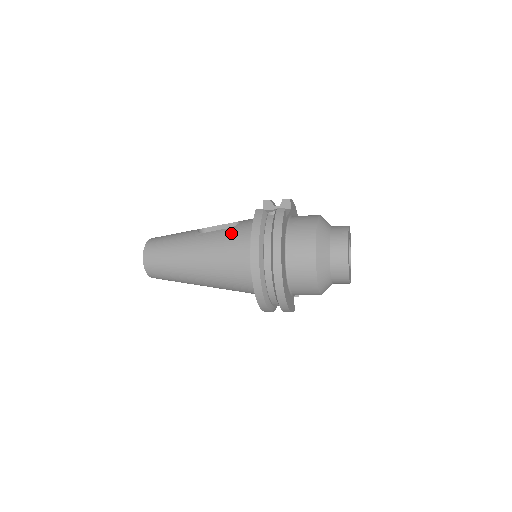
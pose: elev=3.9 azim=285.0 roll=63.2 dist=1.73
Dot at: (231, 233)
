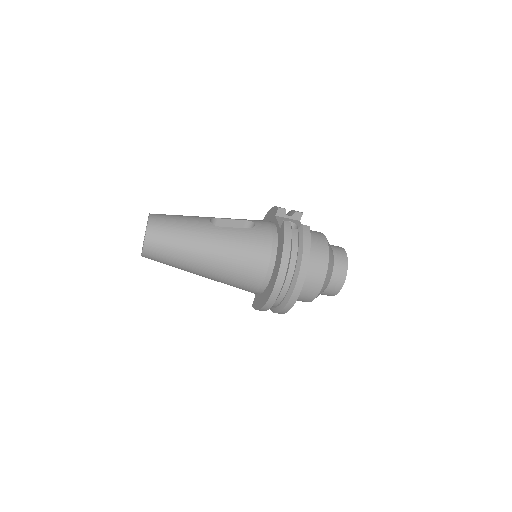
Dot at: (251, 235)
